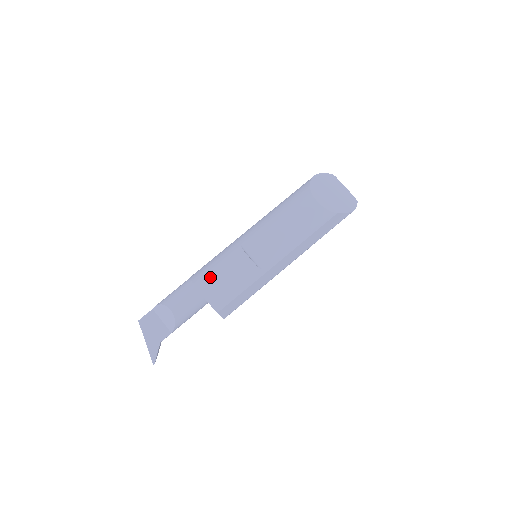
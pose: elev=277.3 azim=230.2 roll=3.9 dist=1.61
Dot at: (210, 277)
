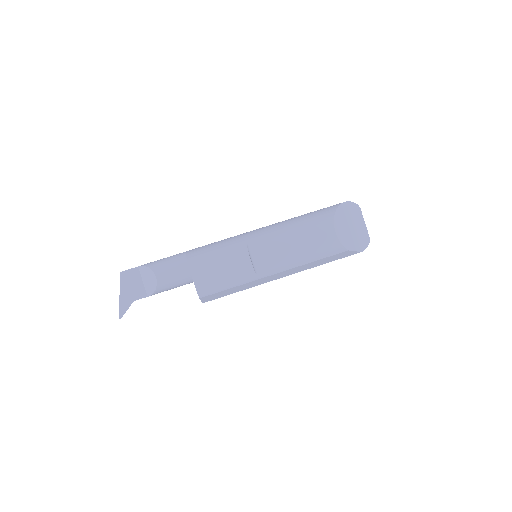
Dot at: (206, 263)
